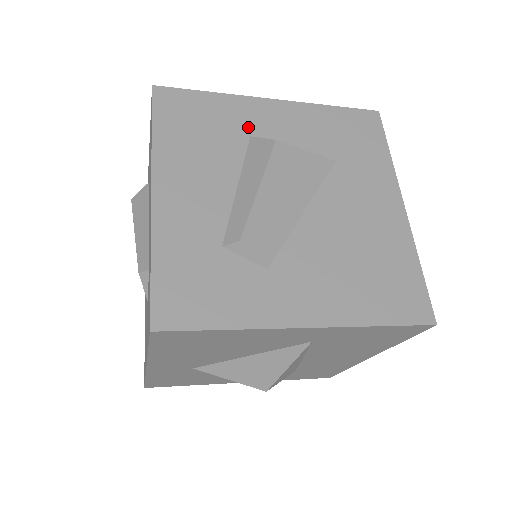
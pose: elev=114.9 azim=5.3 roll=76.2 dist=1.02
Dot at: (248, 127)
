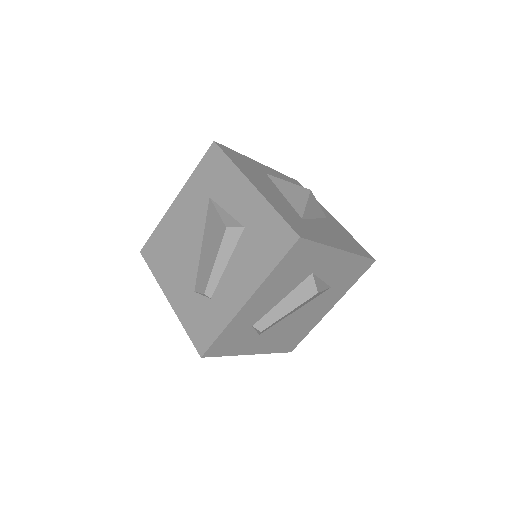
Dot at: (317, 267)
